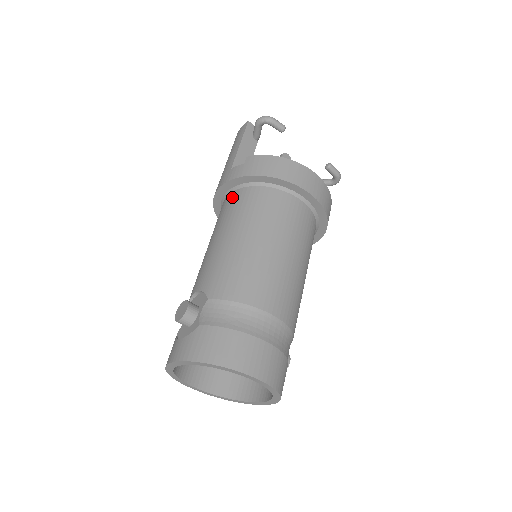
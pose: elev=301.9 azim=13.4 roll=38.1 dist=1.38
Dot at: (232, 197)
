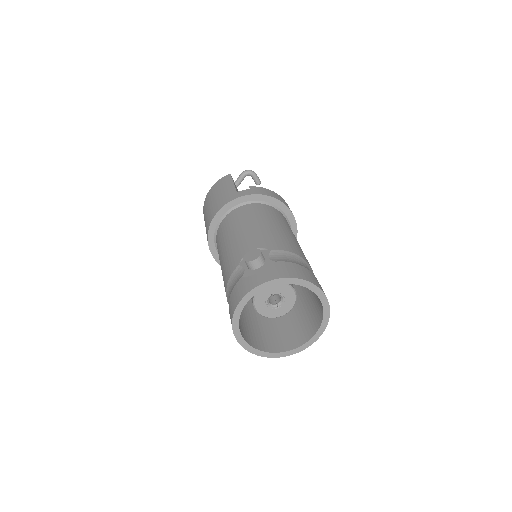
Dot at: (243, 208)
